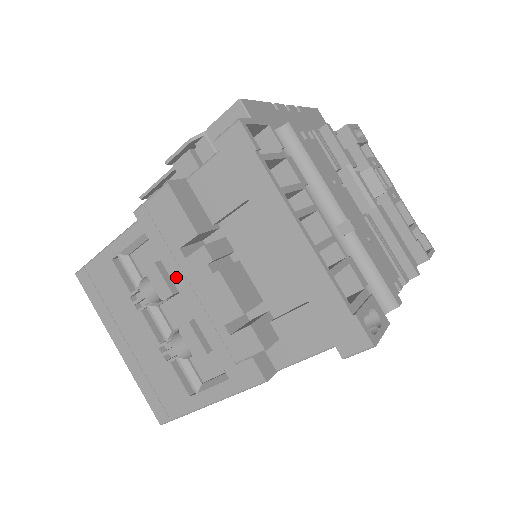
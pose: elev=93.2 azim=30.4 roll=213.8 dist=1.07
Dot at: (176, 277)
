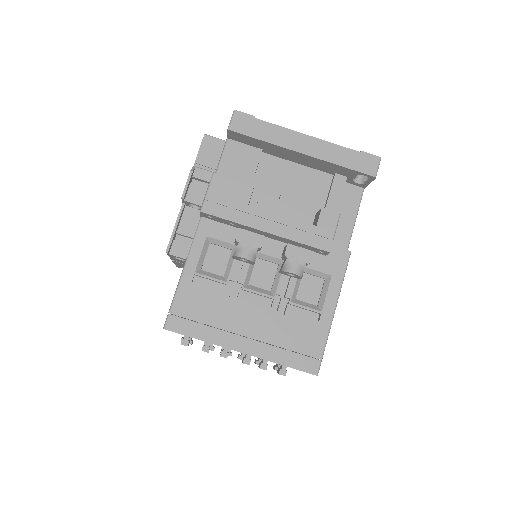
Dot at: (258, 225)
